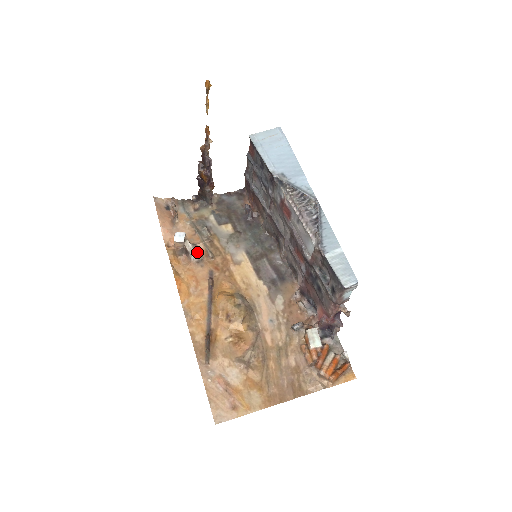
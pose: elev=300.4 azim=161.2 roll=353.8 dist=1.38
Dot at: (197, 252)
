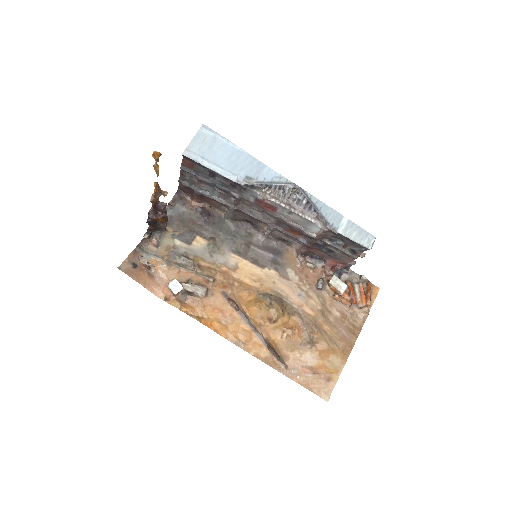
Dot at: (199, 286)
